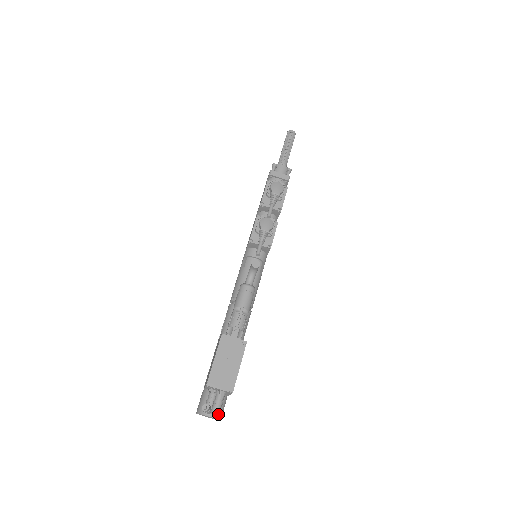
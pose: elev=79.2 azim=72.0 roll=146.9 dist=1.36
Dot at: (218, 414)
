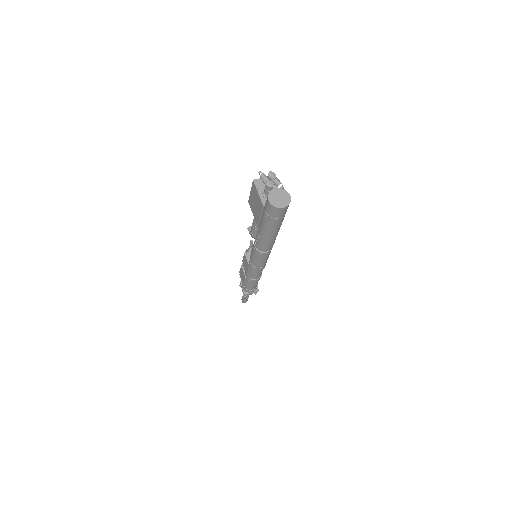
Dot at: (273, 173)
